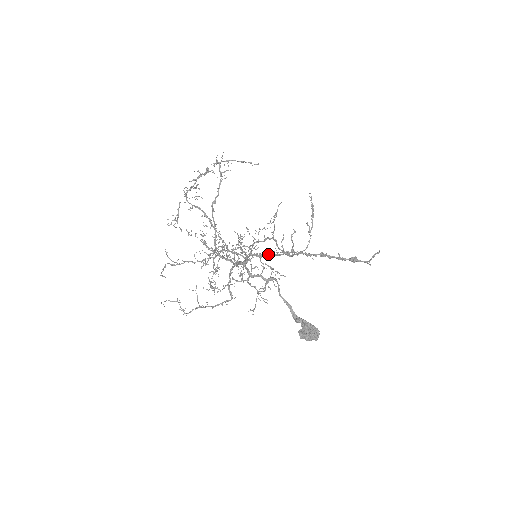
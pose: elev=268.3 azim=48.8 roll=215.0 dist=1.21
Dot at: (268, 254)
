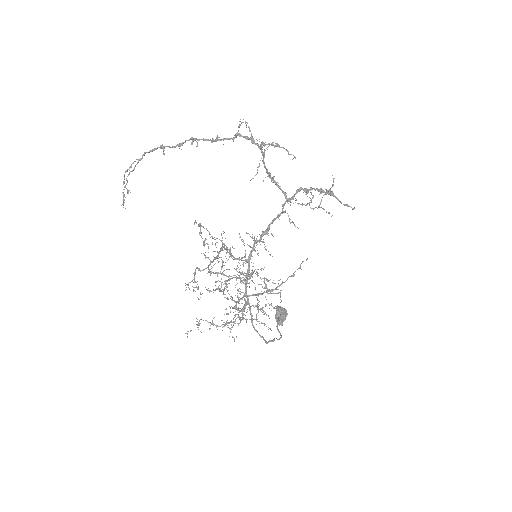
Dot at: occluded
